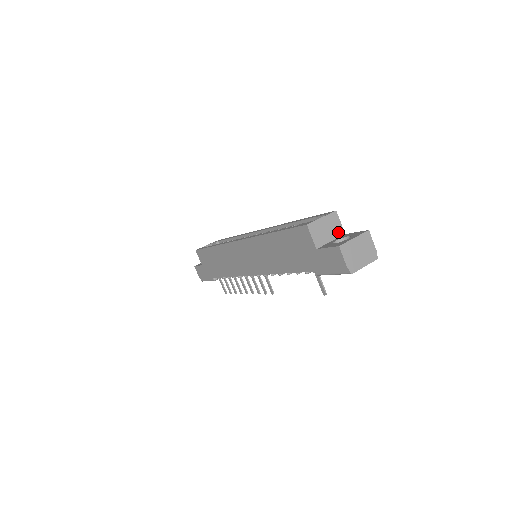
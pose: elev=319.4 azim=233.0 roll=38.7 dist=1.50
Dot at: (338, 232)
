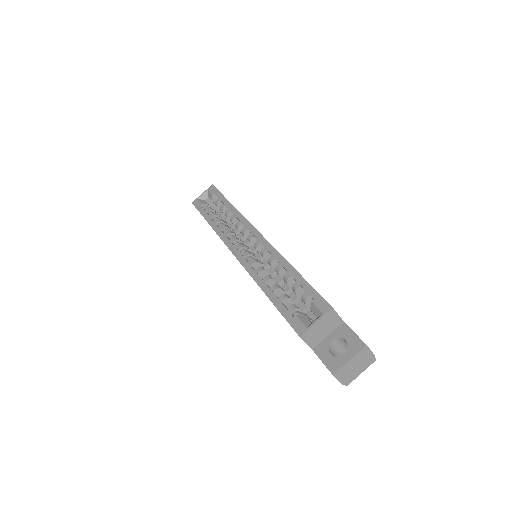
Dot at: (335, 324)
